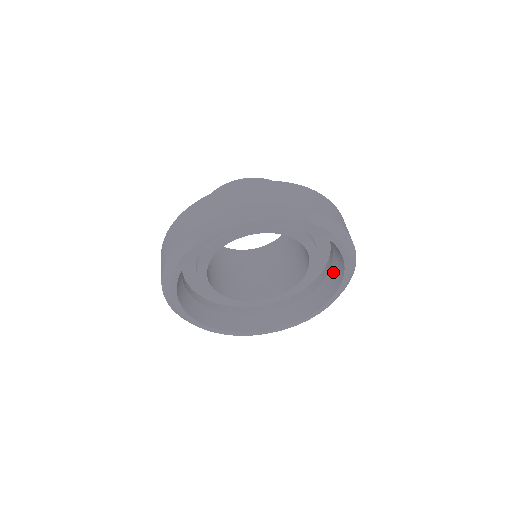
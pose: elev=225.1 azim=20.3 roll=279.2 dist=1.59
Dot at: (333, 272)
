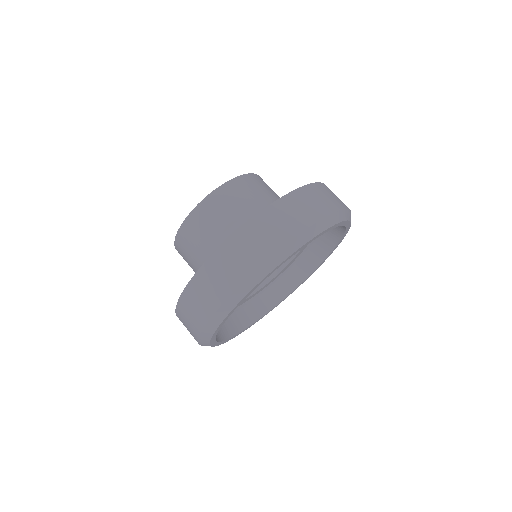
Dot at: (320, 243)
